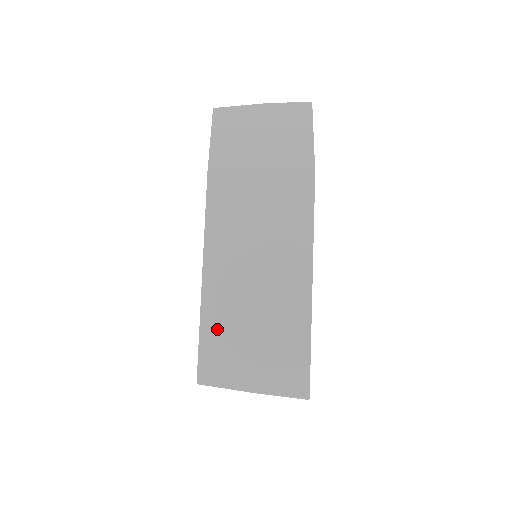
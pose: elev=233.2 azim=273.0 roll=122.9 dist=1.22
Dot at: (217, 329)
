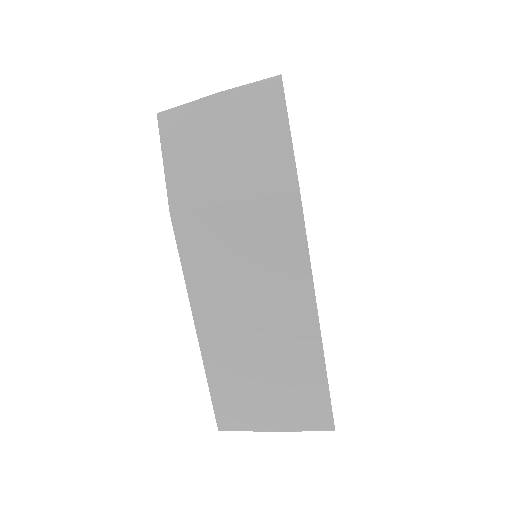
Dot at: (225, 379)
